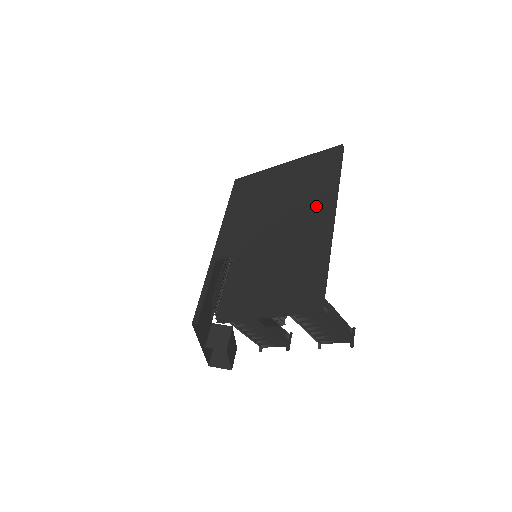
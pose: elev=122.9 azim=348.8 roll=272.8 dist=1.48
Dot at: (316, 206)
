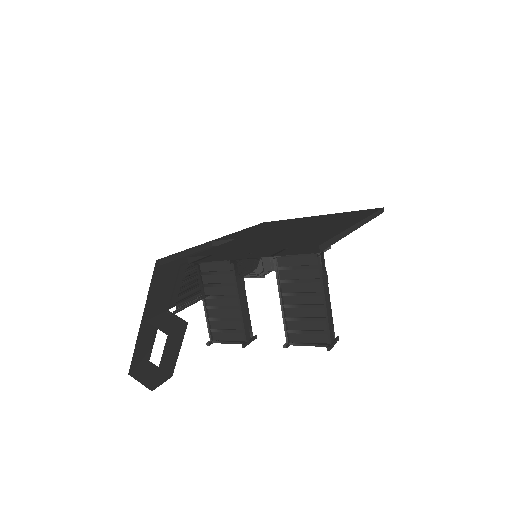
Dot at: (342, 221)
